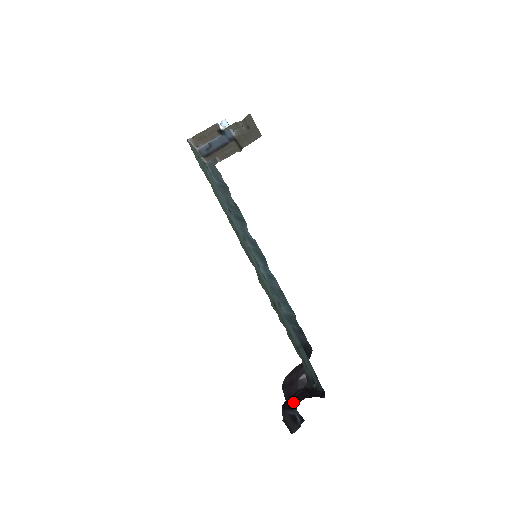
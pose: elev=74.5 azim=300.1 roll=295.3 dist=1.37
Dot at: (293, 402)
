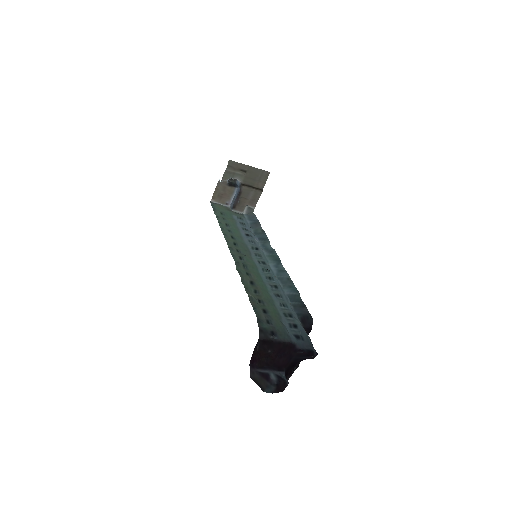
Dot at: (263, 360)
